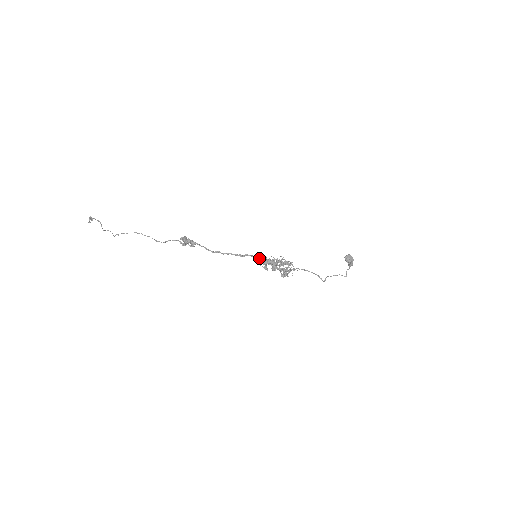
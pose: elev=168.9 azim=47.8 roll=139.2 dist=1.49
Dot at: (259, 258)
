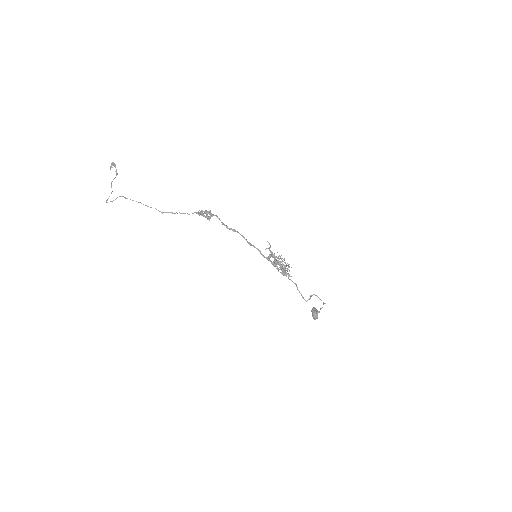
Dot at: (262, 254)
